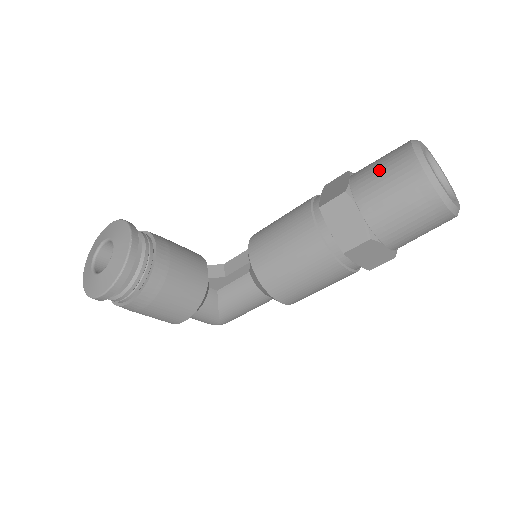
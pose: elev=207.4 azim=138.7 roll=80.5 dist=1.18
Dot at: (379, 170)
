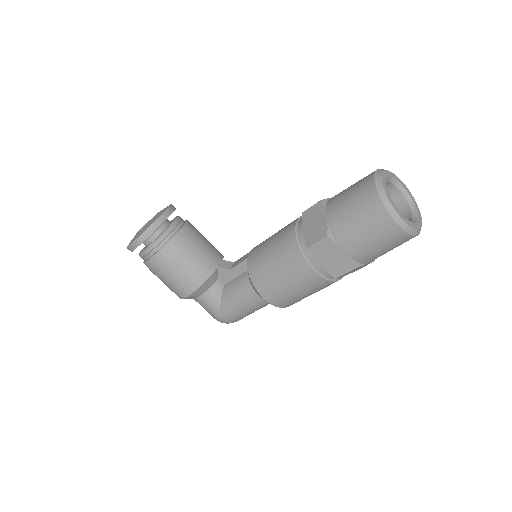
Dot at: (350, 186)
